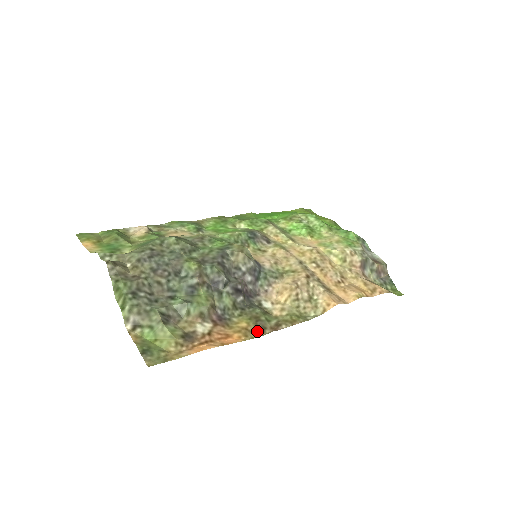
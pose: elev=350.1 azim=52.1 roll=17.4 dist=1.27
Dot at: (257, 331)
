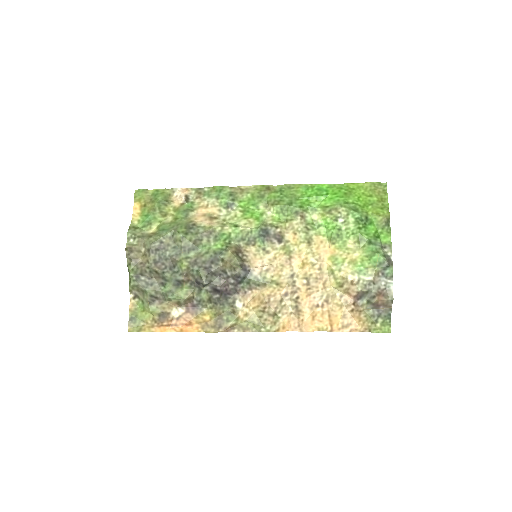
Dot at: (213, 327)
